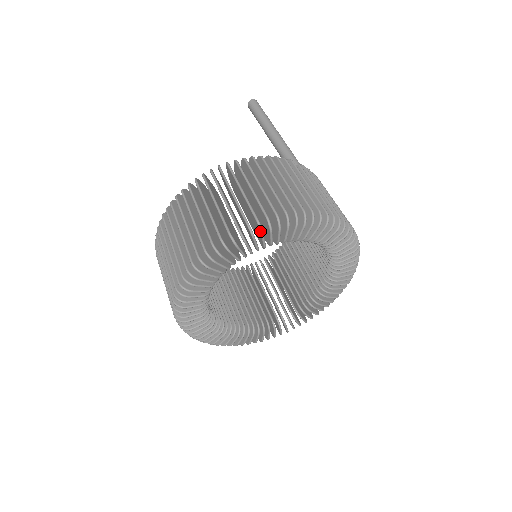
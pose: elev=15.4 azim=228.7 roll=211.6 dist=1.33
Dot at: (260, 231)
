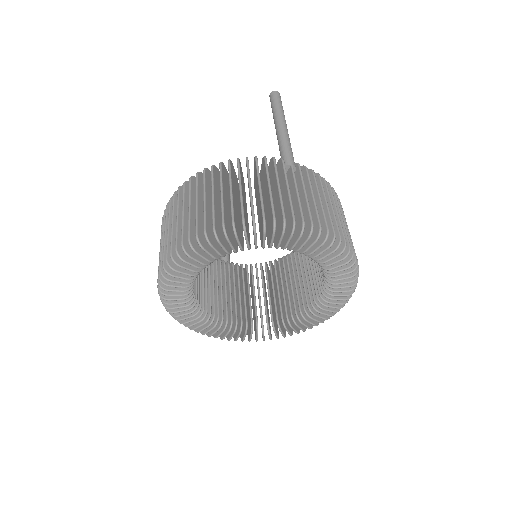
Dot at: (216, 239)
